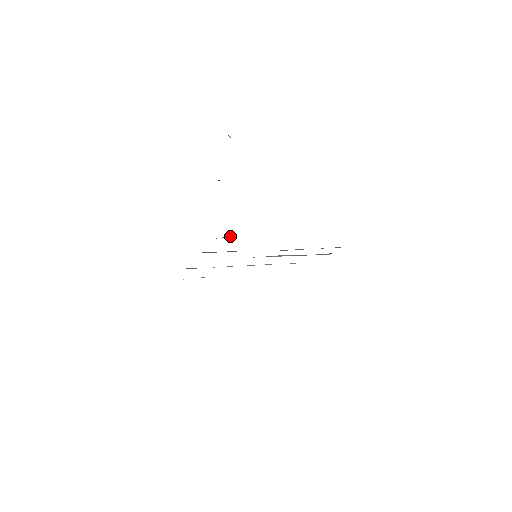
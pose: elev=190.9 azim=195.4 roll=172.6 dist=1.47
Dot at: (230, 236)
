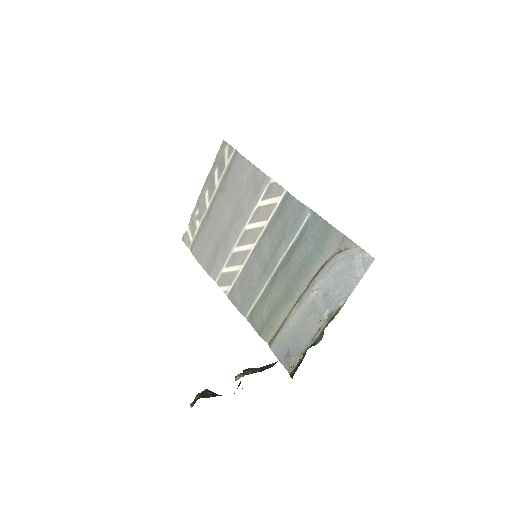
Dot at: (293, 359)
